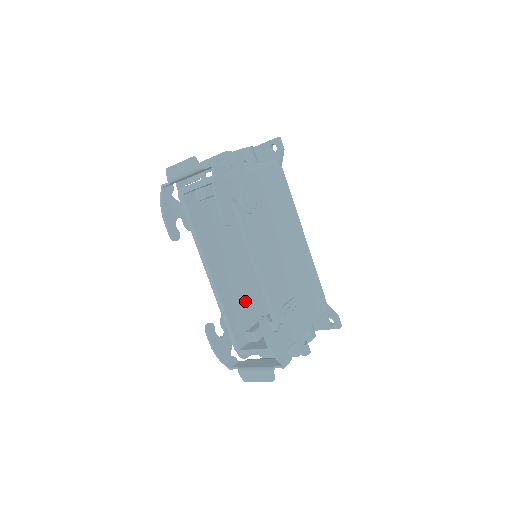
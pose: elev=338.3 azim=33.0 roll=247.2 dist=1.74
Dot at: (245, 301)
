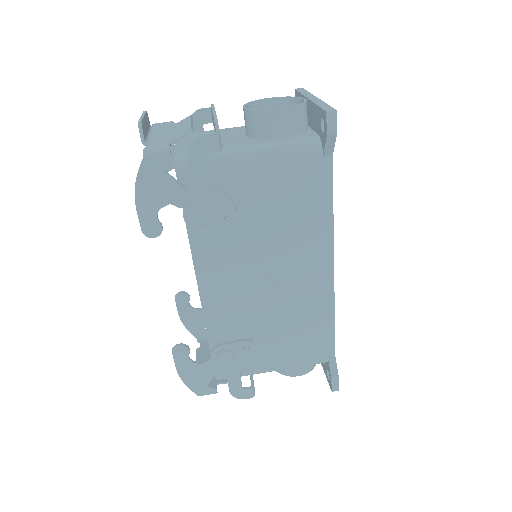
Dot at: occluded
